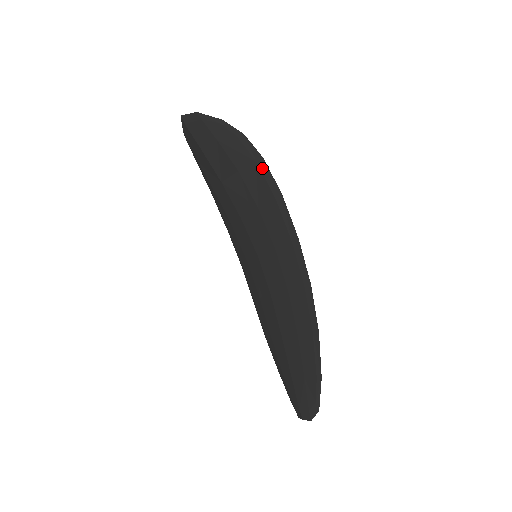
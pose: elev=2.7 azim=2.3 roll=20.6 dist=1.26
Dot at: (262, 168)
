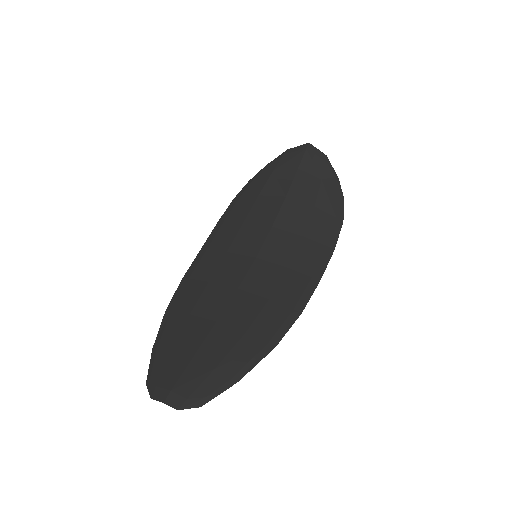
Dot at: (337, 224)
